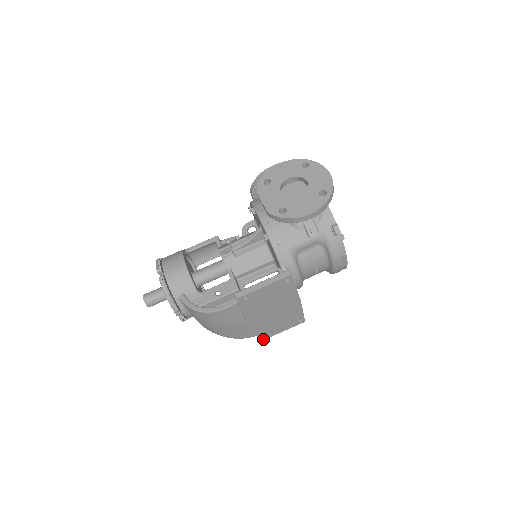
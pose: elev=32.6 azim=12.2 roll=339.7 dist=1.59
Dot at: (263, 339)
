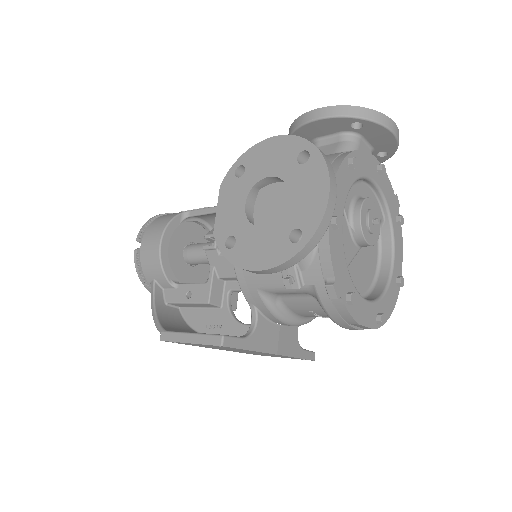
Dot at: occluded
